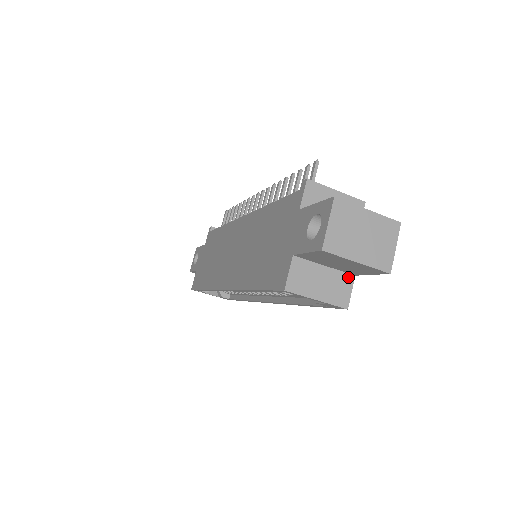
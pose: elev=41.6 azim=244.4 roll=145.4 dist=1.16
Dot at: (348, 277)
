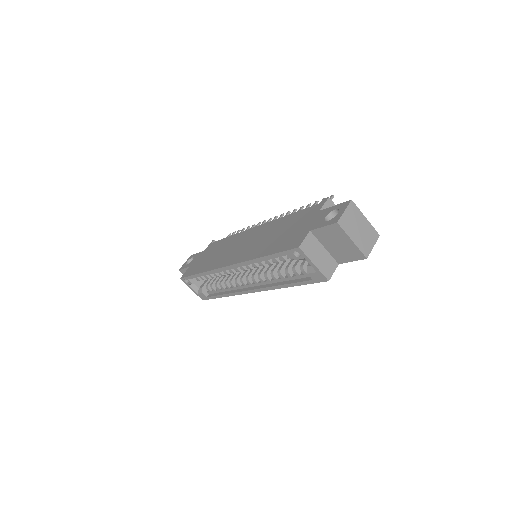
Dot at: (335, 262)
